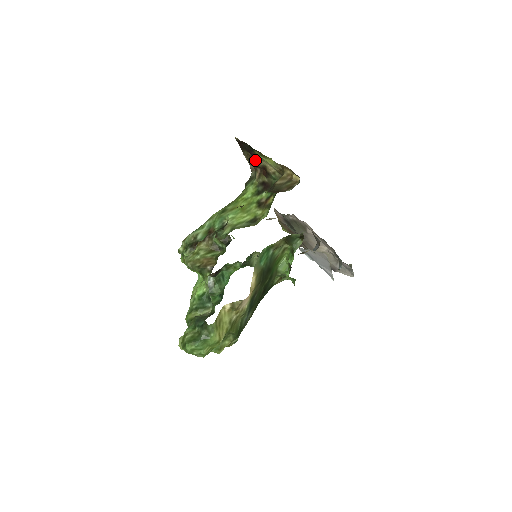
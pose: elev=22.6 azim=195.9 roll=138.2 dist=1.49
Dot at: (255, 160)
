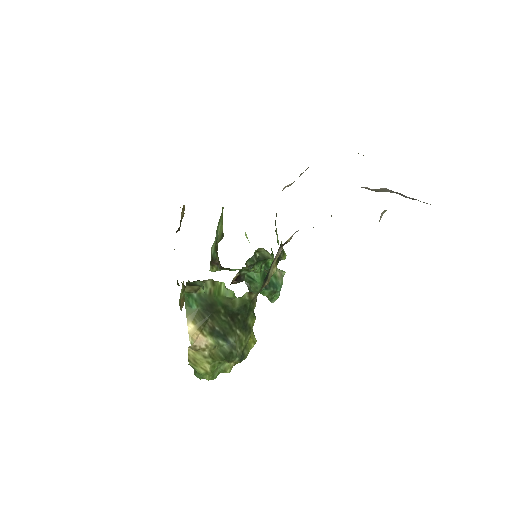
Dot at: occluded
